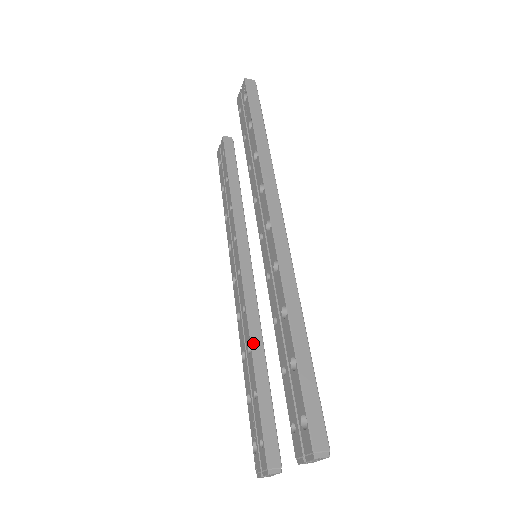
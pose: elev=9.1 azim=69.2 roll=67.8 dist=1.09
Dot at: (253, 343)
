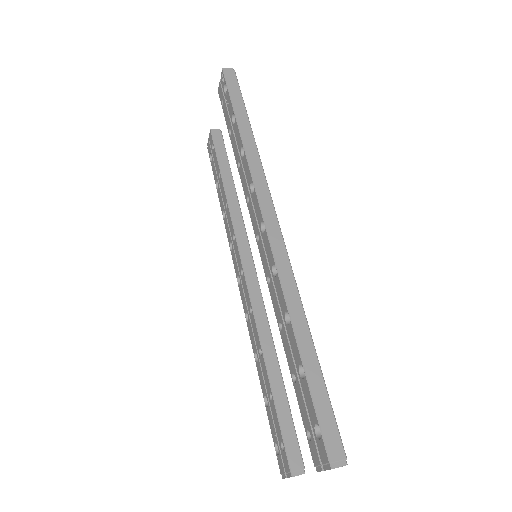
Dot at: (263, 345)
